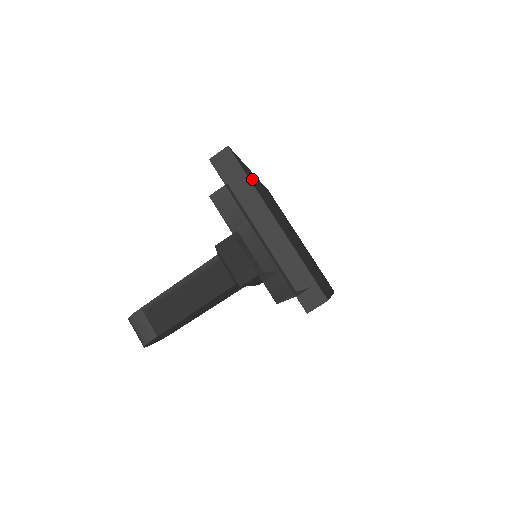
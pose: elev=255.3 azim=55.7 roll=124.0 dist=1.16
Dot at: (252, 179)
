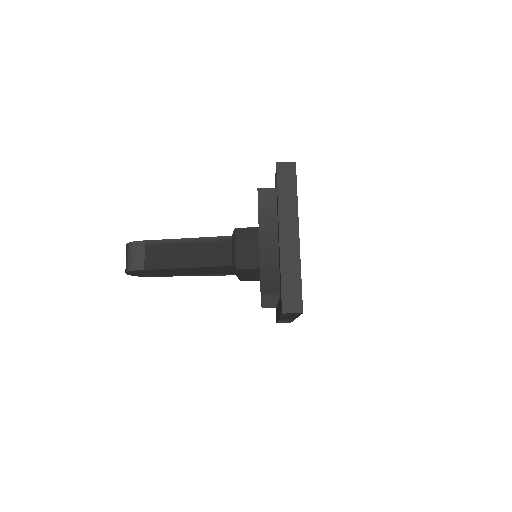
Dot at: occluded
